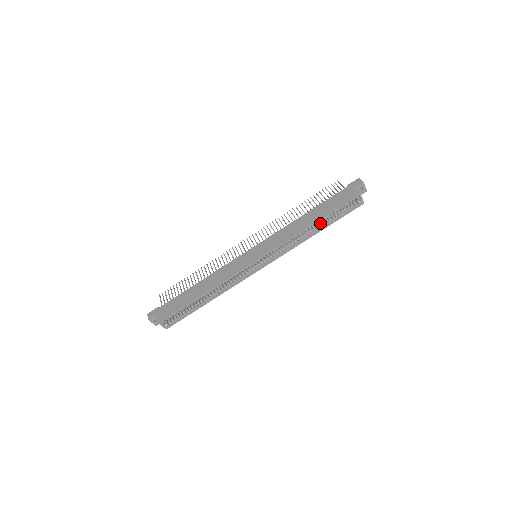
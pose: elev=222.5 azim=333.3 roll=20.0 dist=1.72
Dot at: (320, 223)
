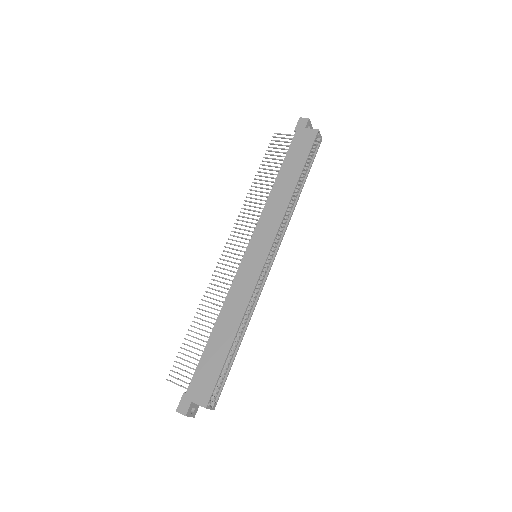
Dot at: occluded
